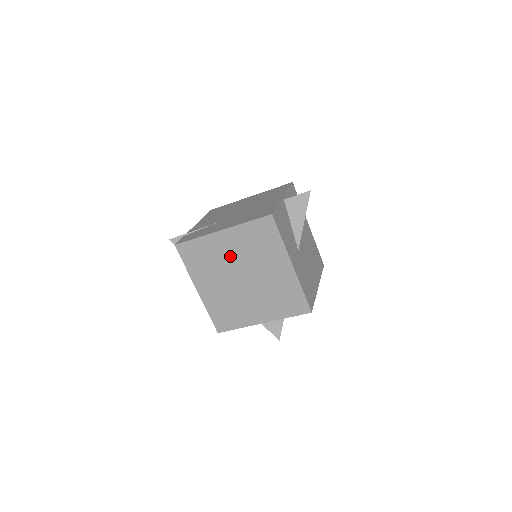
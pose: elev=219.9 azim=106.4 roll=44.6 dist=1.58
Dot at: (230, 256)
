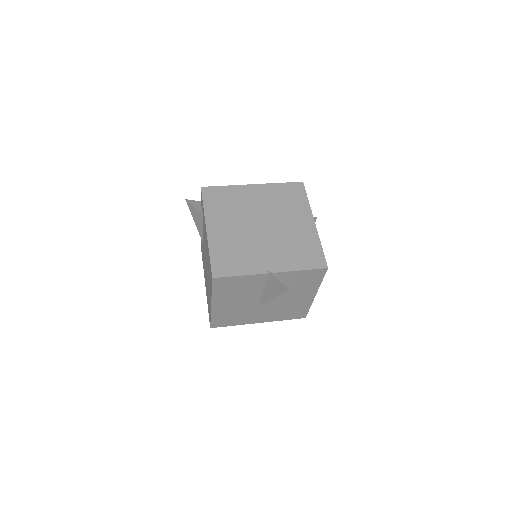
Dot at: (255, 205)
